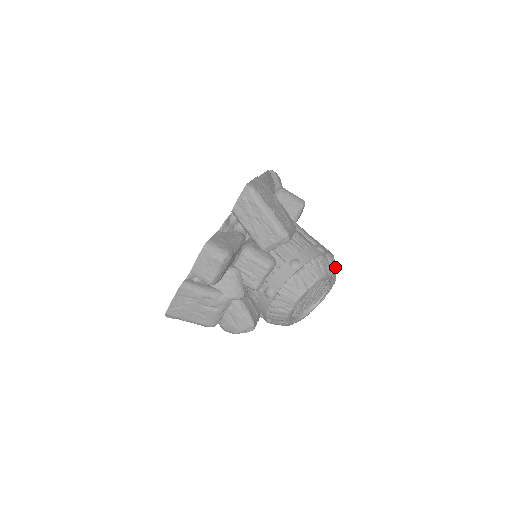
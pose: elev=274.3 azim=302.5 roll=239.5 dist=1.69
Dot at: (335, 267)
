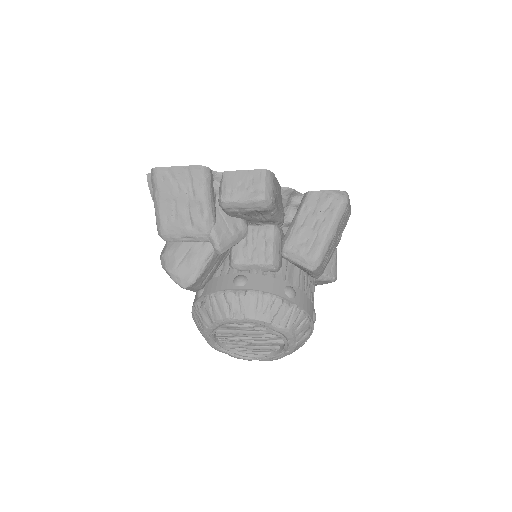
Dot at: (299, 347)
